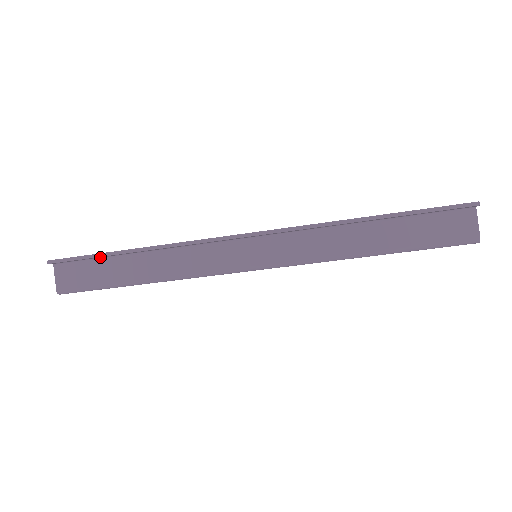
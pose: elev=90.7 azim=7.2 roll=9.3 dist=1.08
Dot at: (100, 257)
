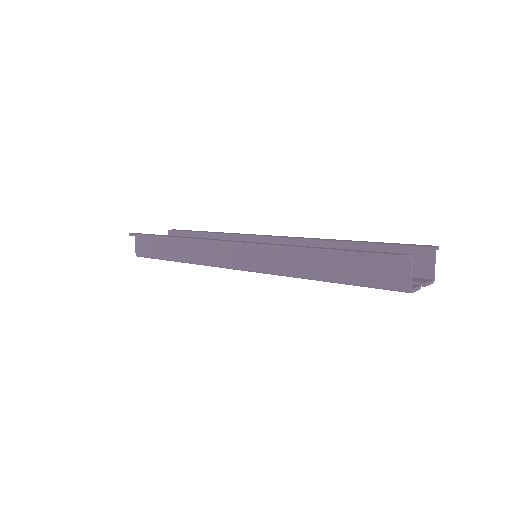
Dot at: occluded
